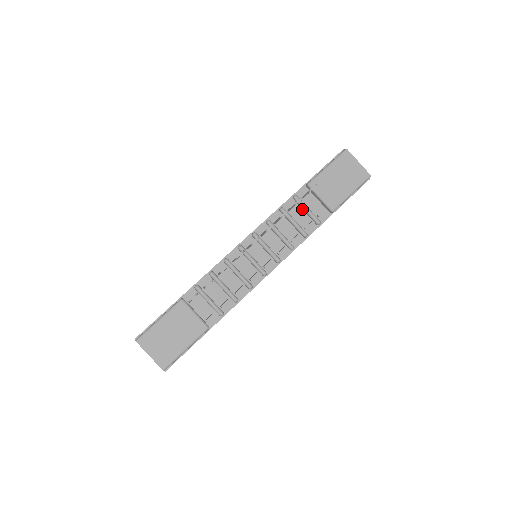
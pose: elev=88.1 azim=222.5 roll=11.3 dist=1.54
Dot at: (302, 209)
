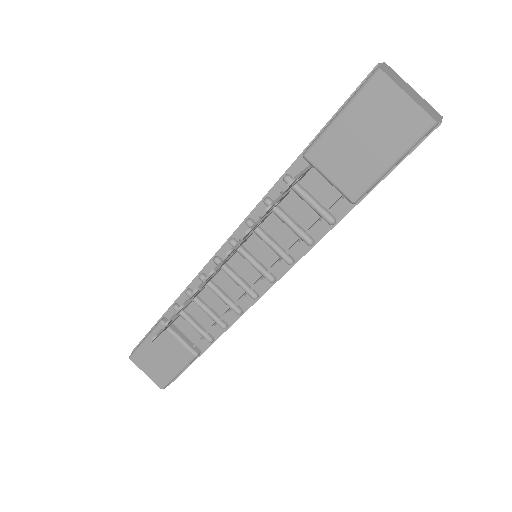
Dot at: (302, 197)
